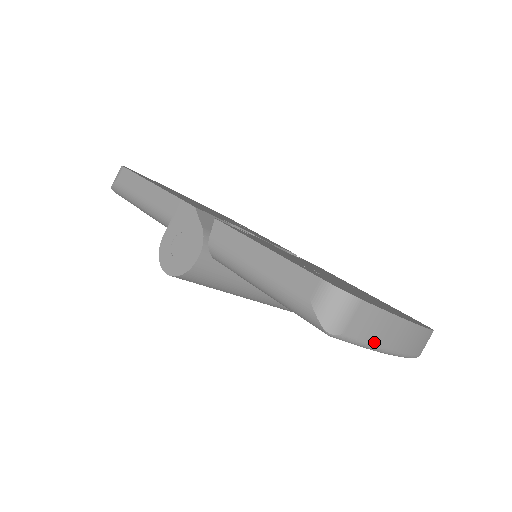
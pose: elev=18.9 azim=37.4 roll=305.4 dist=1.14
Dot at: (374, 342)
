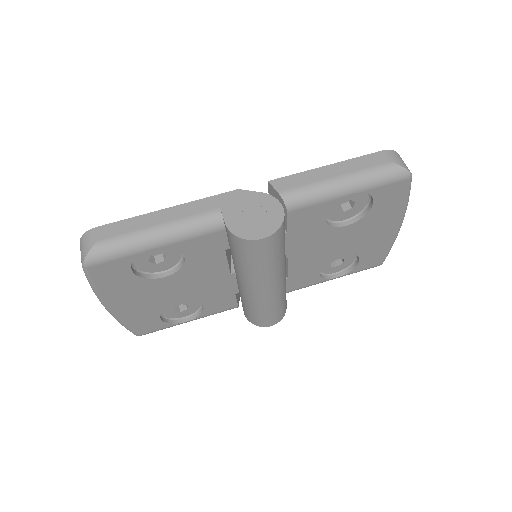
Dot at: occluded
